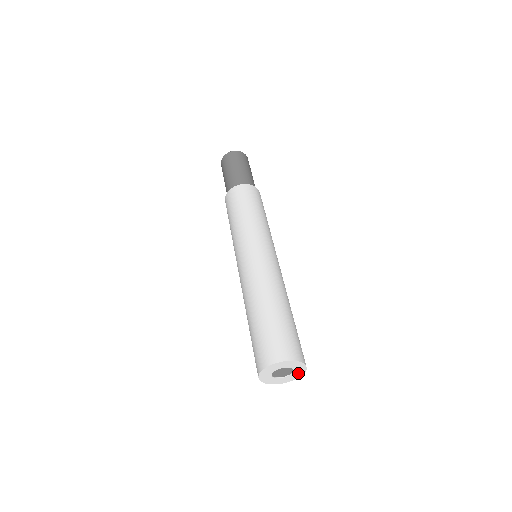
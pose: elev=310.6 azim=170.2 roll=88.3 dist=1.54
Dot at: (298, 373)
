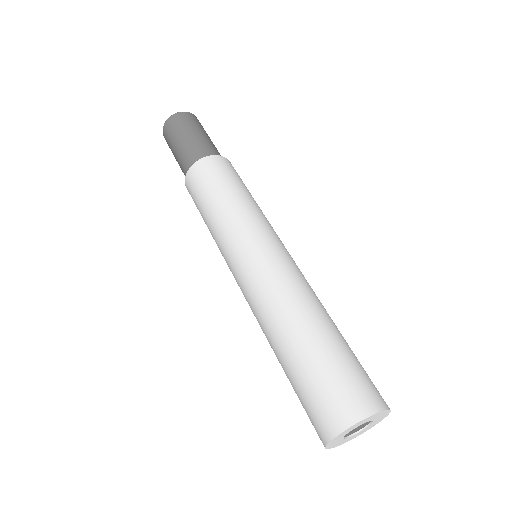
Dot at: (364, 430)
